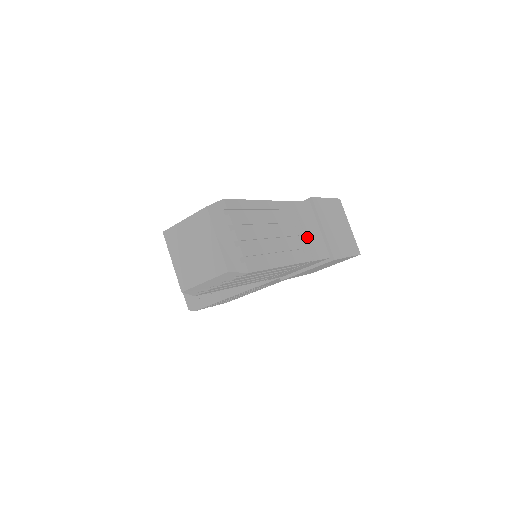
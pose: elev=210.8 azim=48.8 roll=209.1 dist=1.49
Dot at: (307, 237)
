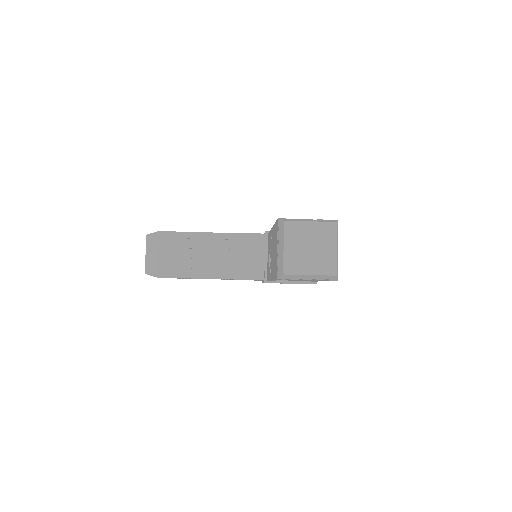
Dot at: occluded
